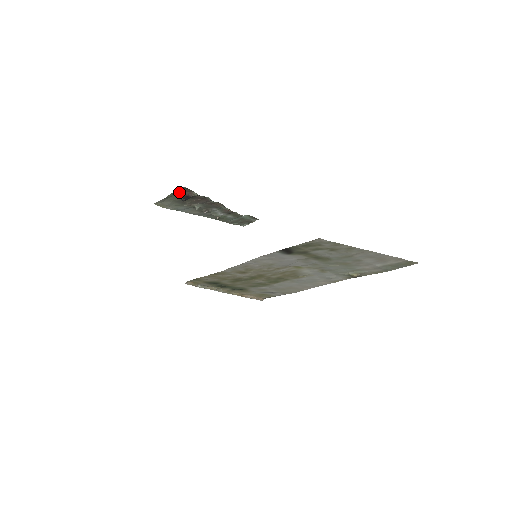
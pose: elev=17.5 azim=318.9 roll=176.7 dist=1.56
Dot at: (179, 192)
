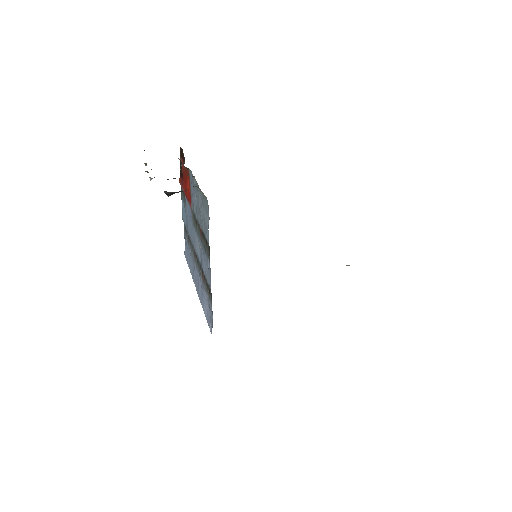
Dot at: occluded
